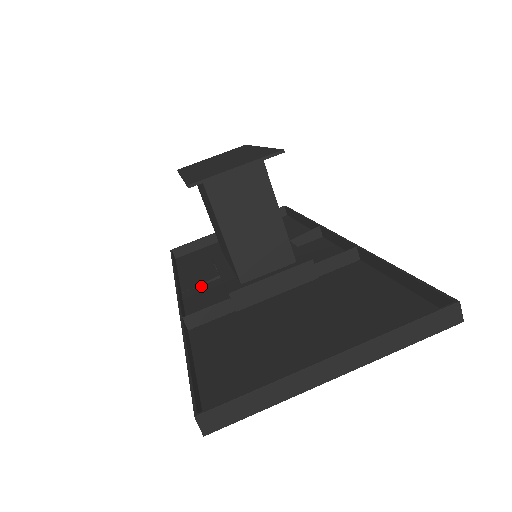
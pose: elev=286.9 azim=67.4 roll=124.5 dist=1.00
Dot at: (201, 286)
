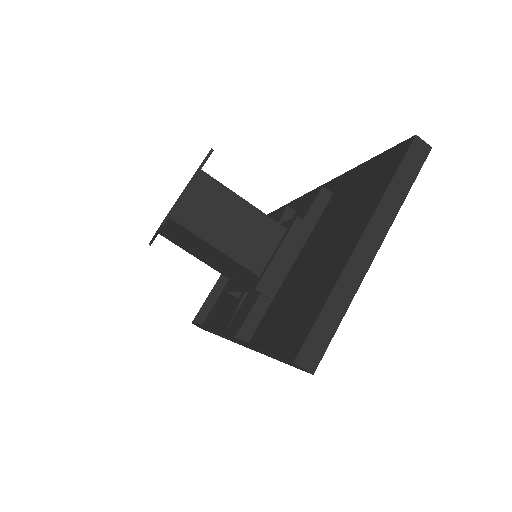
Dot at: (234, 318)
